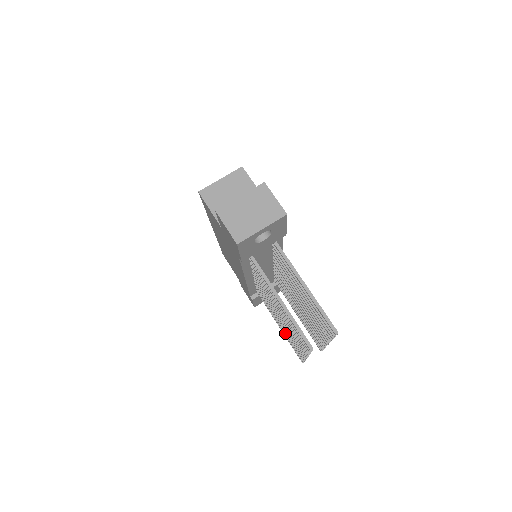
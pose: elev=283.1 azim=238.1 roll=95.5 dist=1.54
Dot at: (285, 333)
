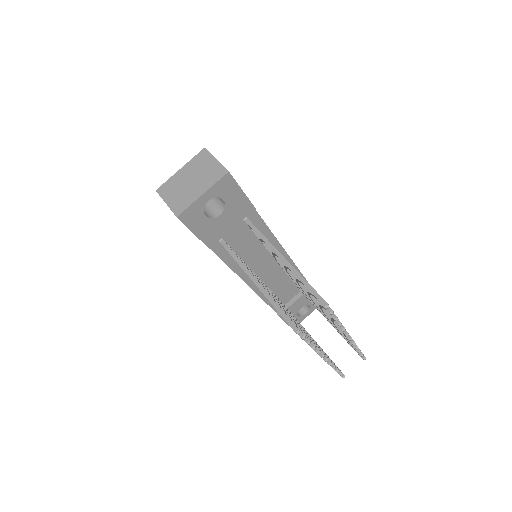
Dot at: occluded
